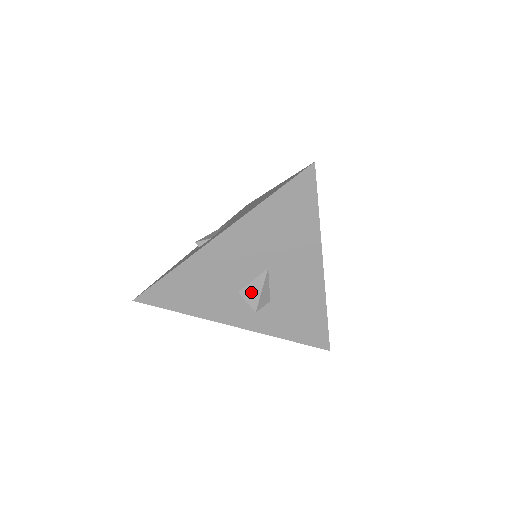
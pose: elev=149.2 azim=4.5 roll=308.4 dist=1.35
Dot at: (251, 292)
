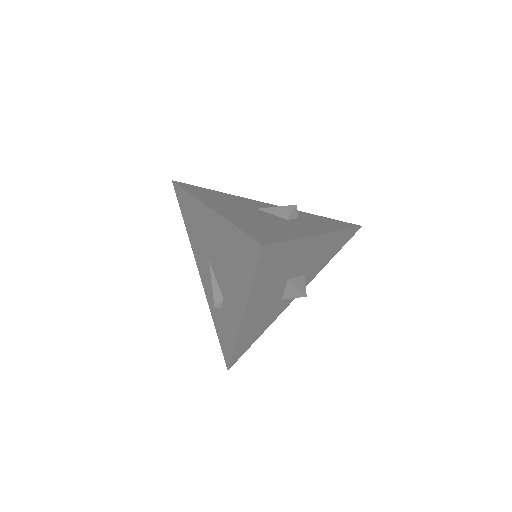
Dot at: (291, 294)
